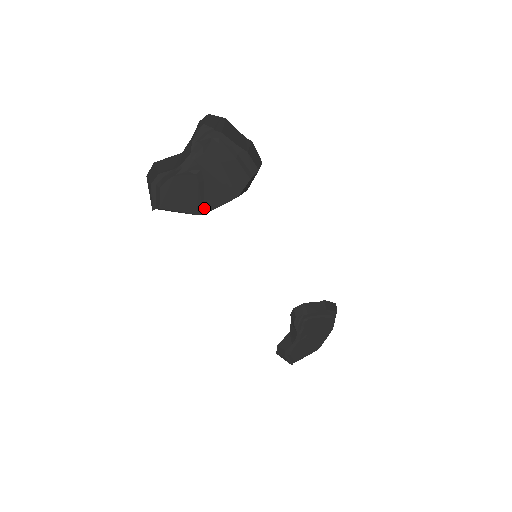
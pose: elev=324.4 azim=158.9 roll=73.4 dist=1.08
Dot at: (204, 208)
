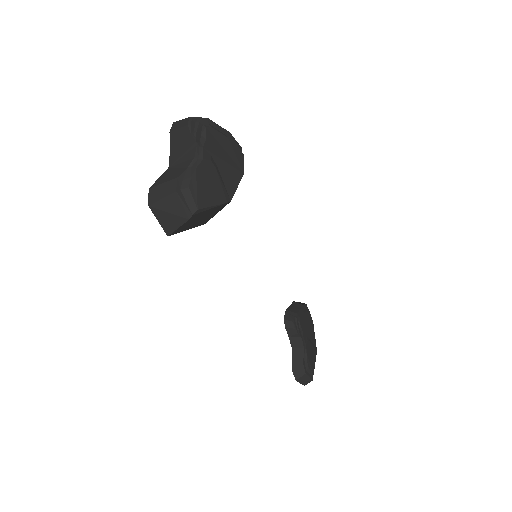
Dot at: (228, 194)
